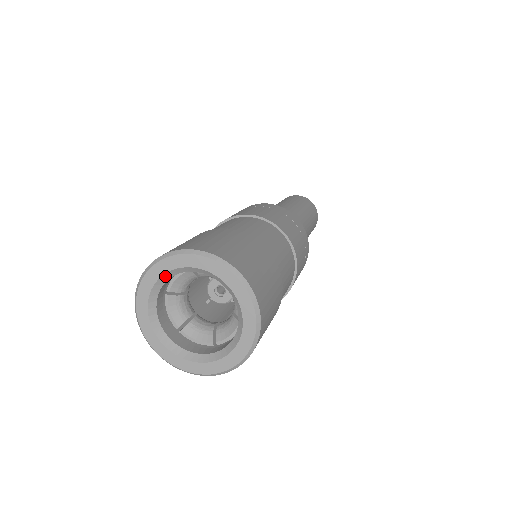
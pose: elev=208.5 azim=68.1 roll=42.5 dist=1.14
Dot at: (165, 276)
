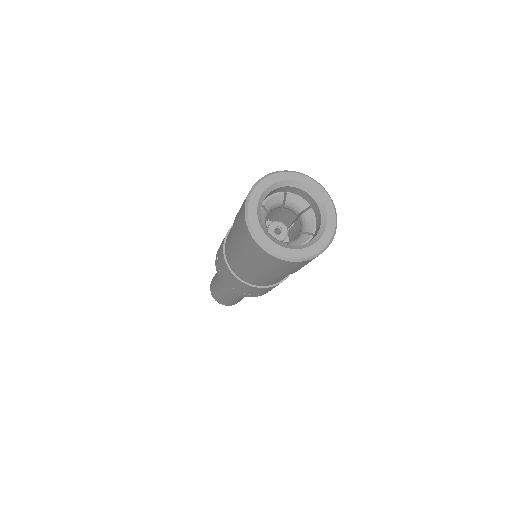
Dot at: (277, 184)
